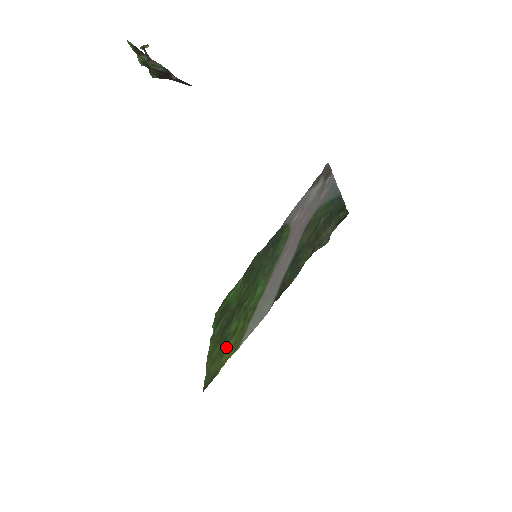
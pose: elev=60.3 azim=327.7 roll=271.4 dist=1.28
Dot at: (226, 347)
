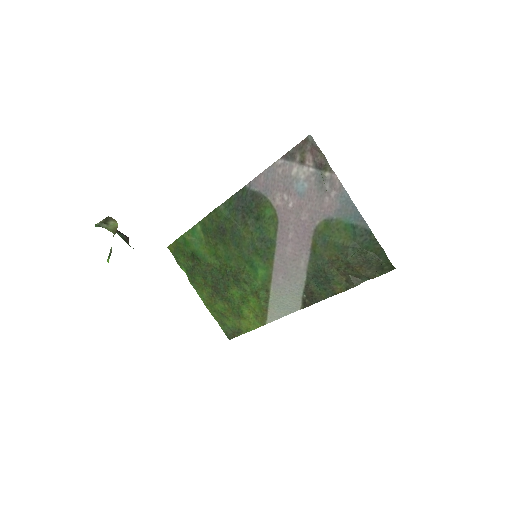
Dot at: (239, 311)
